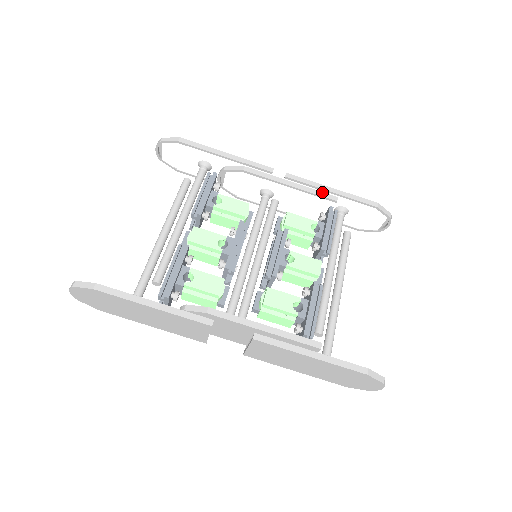
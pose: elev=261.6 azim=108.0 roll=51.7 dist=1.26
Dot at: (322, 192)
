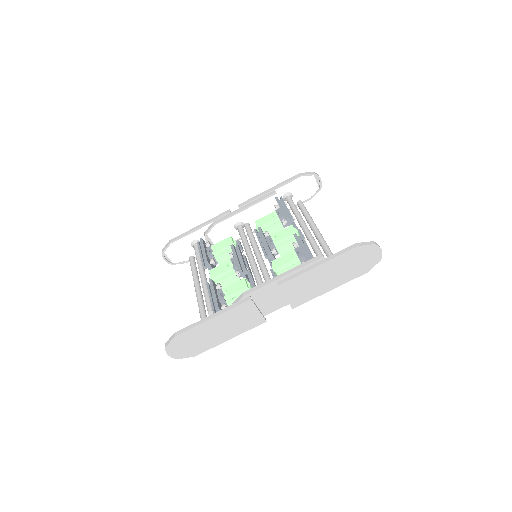
Dot at: (264, 196)
